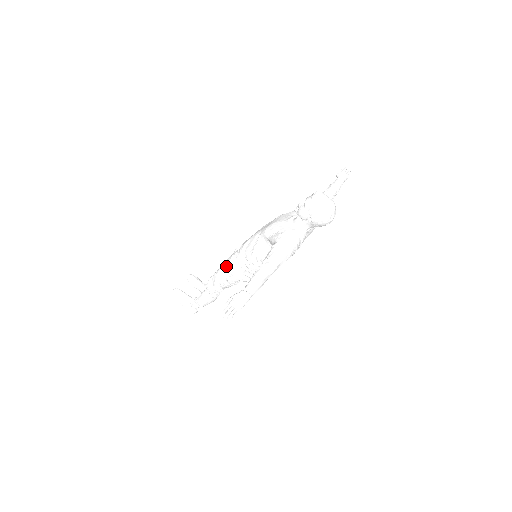
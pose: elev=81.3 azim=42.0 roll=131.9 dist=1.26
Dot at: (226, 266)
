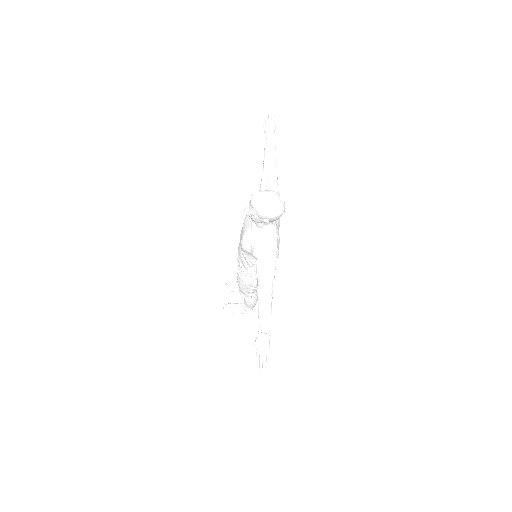
Dot at: (241, 282)
